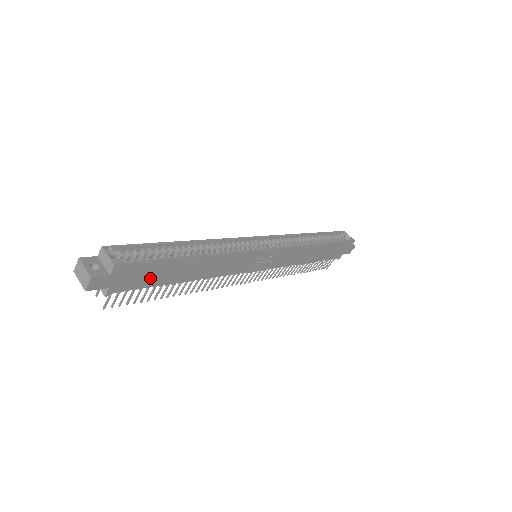
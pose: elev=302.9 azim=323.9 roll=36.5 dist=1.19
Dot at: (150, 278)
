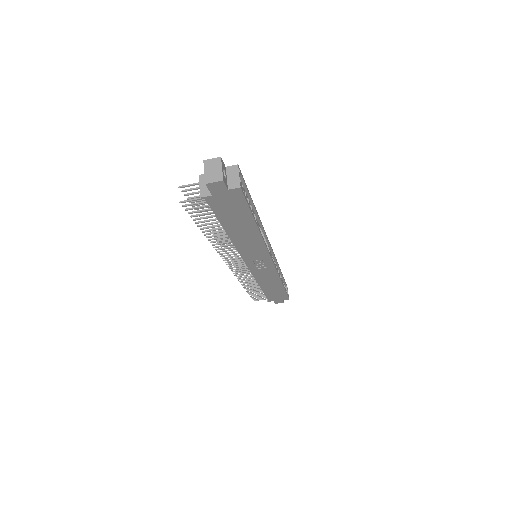
Dot at: (228, 213)
